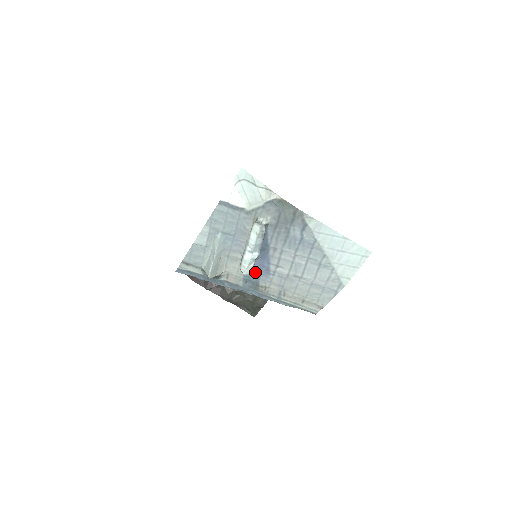
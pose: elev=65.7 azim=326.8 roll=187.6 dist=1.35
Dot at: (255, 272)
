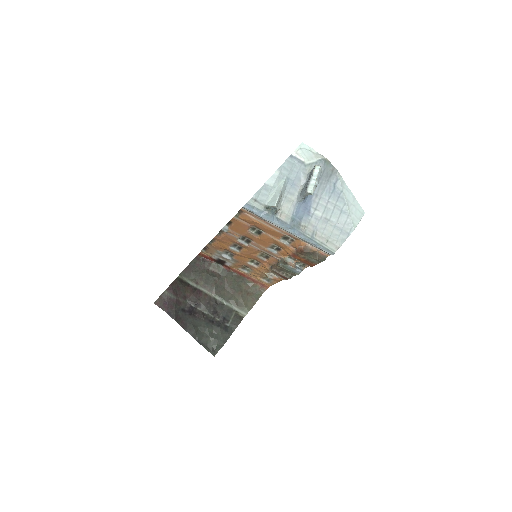
Dot at: (300, 213)
